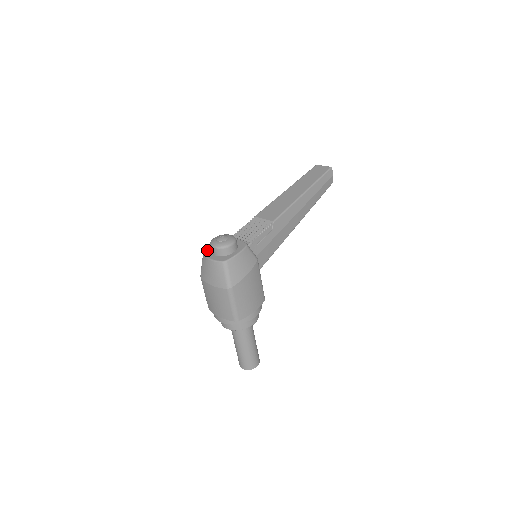
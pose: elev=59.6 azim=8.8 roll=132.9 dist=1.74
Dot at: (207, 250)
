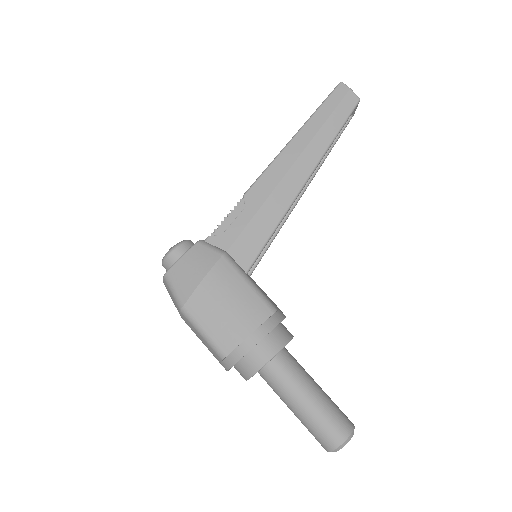
Dot at: occluded
